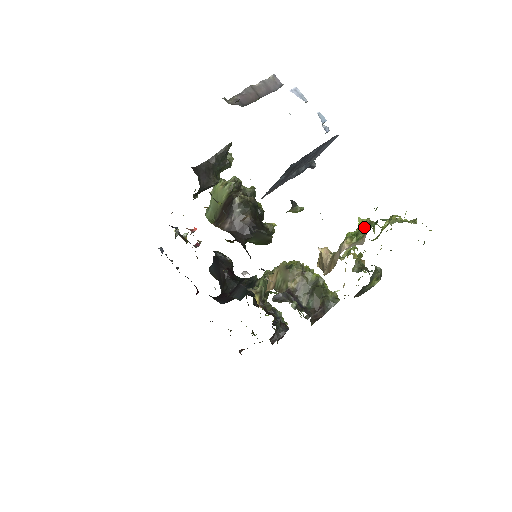
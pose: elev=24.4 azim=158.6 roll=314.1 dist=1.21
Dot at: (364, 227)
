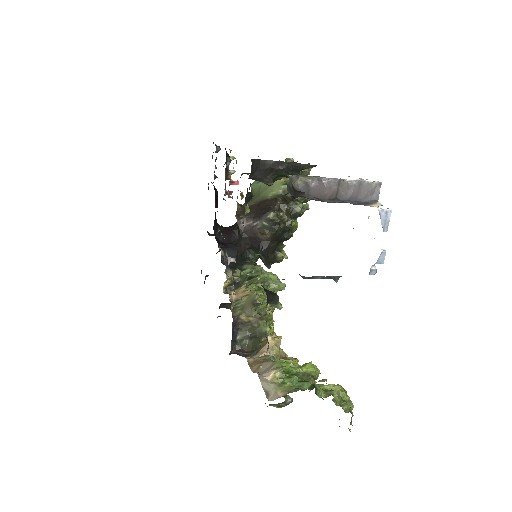
Dot at: (305, 374)
